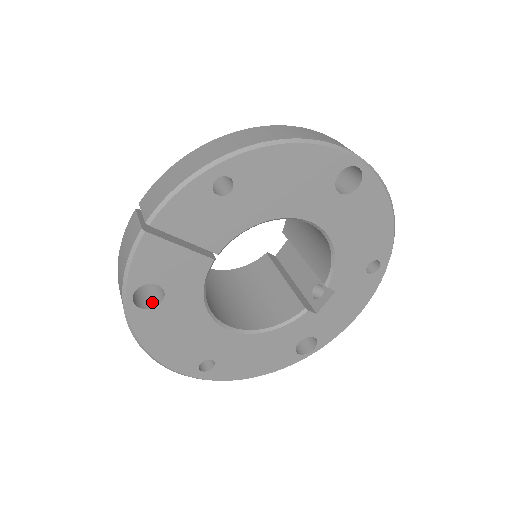
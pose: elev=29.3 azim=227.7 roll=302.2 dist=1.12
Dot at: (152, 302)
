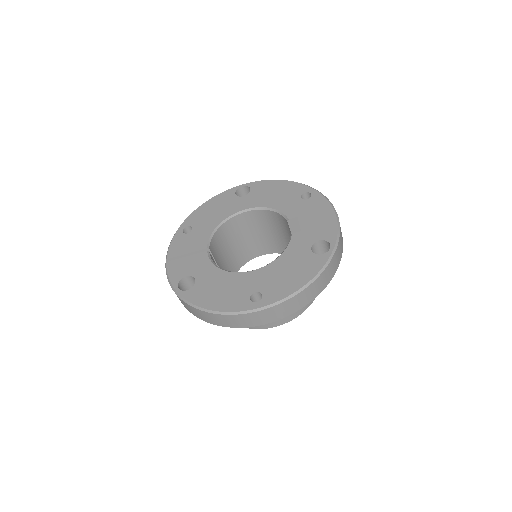
Dot at: occluded
